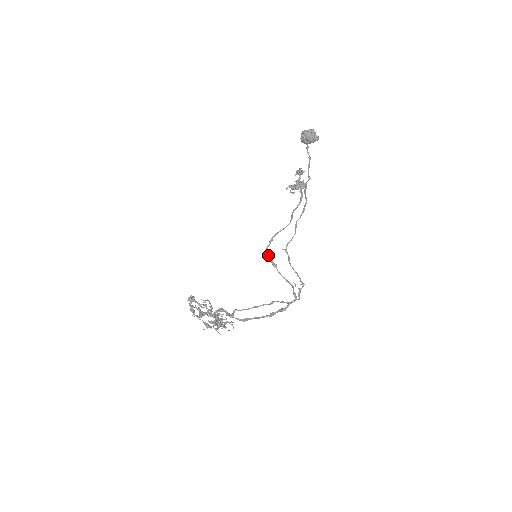
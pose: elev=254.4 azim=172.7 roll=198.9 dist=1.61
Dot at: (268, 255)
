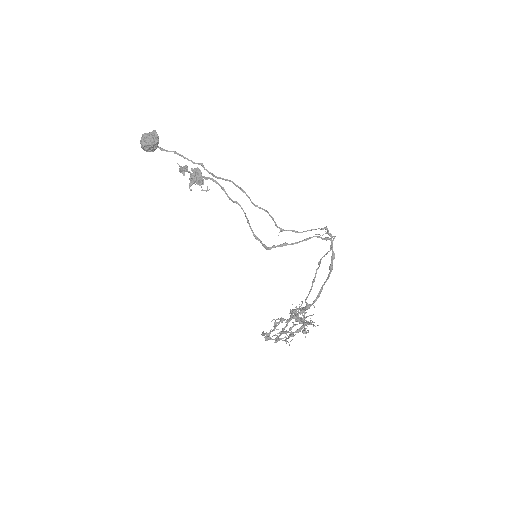
Dot at: (271, 248)
